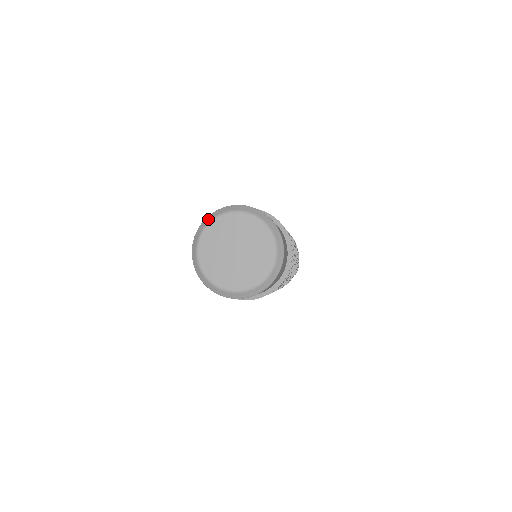
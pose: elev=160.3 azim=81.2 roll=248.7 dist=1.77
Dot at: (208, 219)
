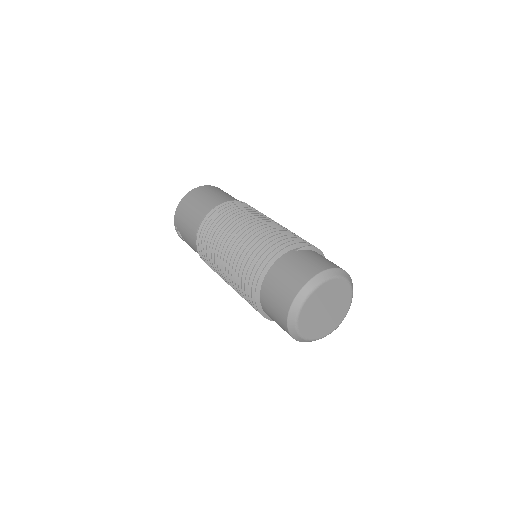
Dot at: (293, 313)
